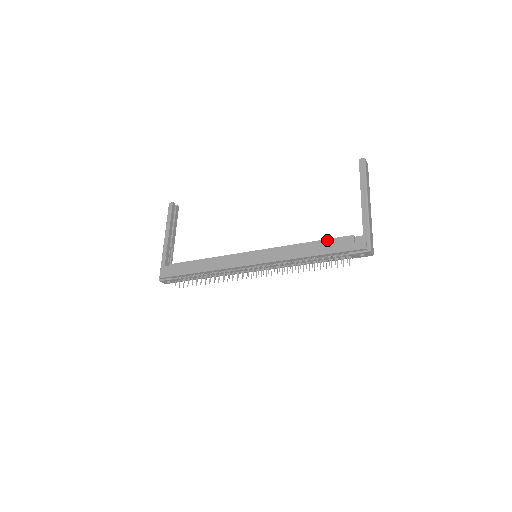
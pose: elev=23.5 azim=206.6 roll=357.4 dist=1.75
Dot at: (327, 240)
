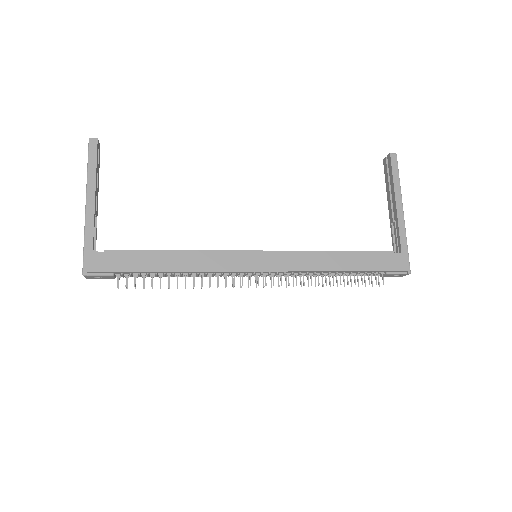
Dot at: (363, 252)
